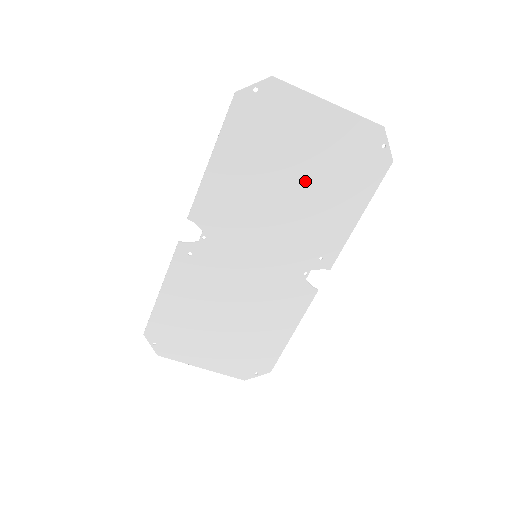
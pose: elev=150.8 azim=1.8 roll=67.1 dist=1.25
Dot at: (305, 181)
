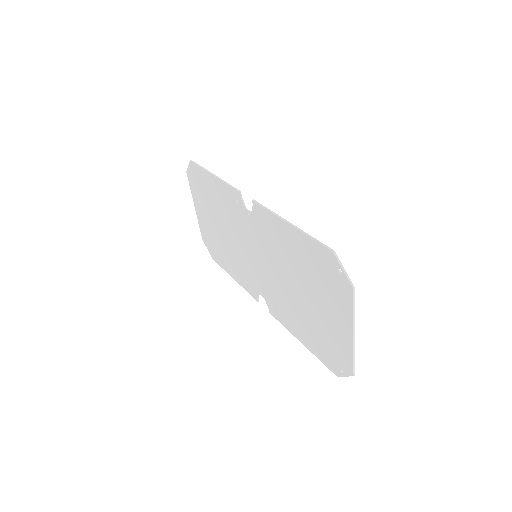
Dot at: (305, 304)
